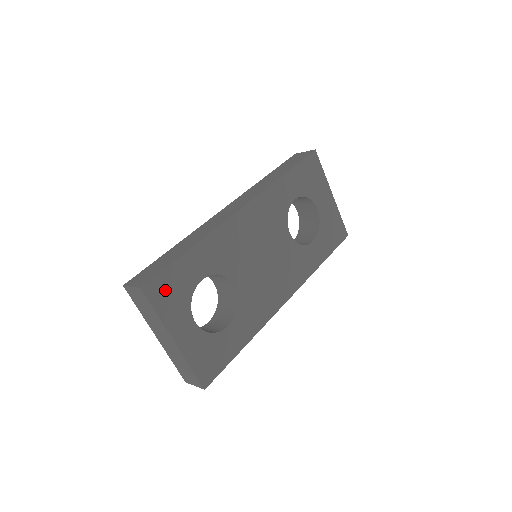
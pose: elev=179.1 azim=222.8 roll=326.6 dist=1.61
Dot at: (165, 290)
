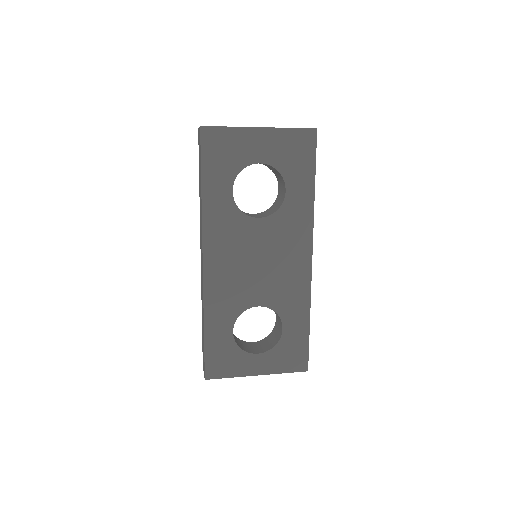
Dot at: (219, 364)
